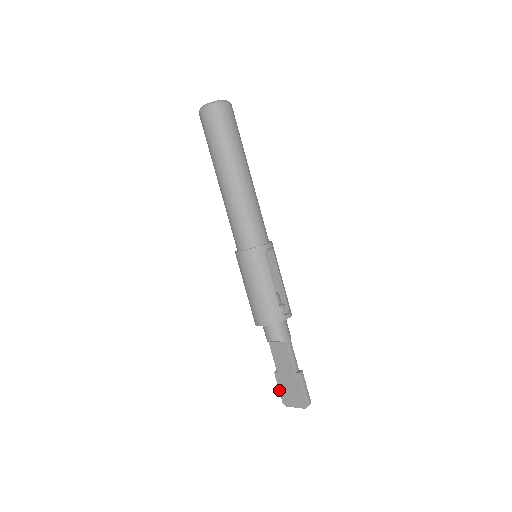
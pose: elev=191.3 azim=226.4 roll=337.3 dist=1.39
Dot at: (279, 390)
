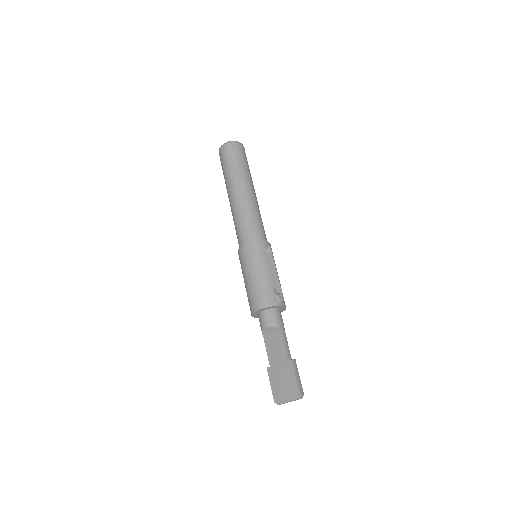
Dot at: (271, 387)
